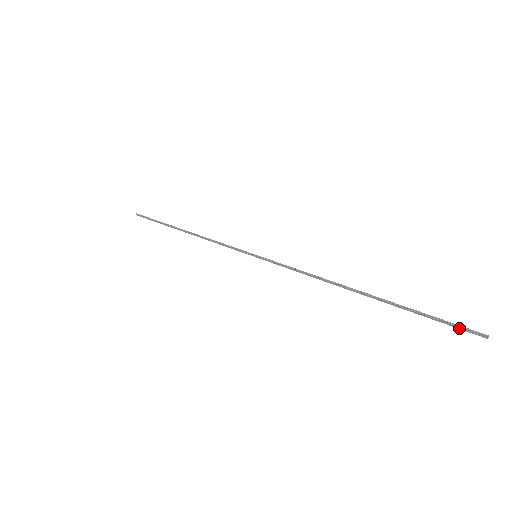
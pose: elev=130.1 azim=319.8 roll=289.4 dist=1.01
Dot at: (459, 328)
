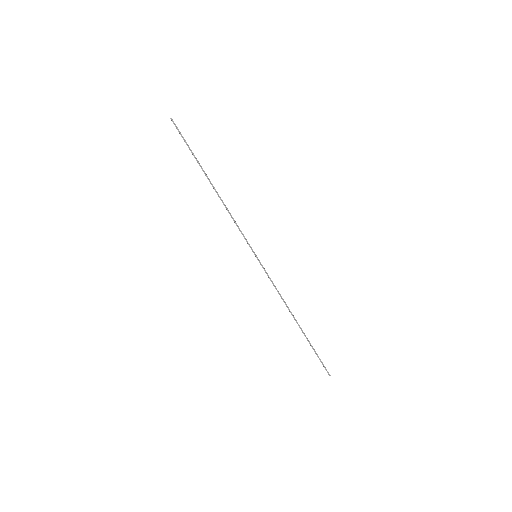
Dot at: (324, 367)
